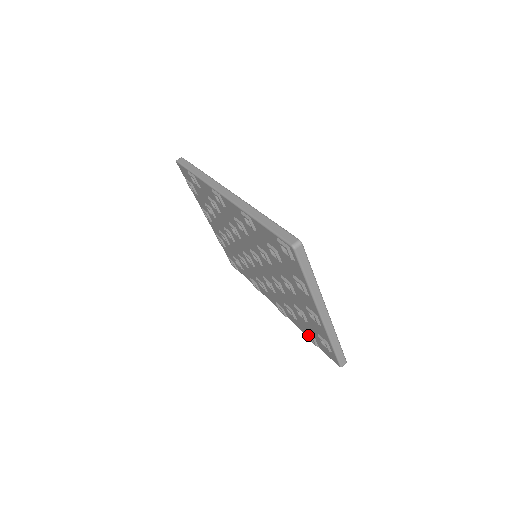
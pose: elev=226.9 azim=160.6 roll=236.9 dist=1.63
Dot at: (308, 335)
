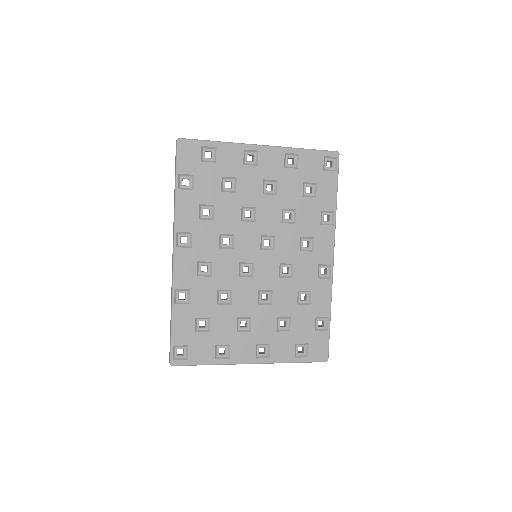
Dot at: occluded
